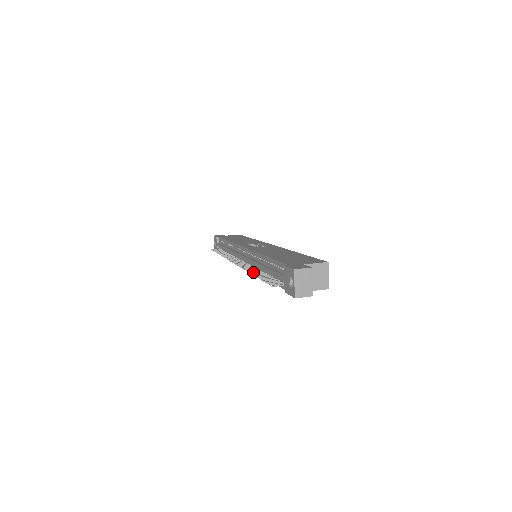
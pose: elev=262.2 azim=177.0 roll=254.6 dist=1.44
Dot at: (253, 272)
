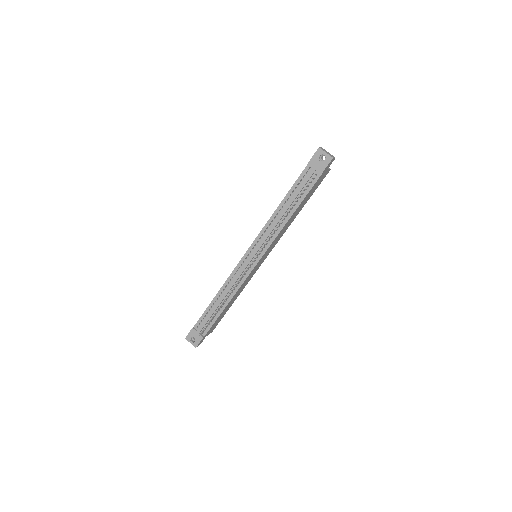
Dot at: (282, 220)
